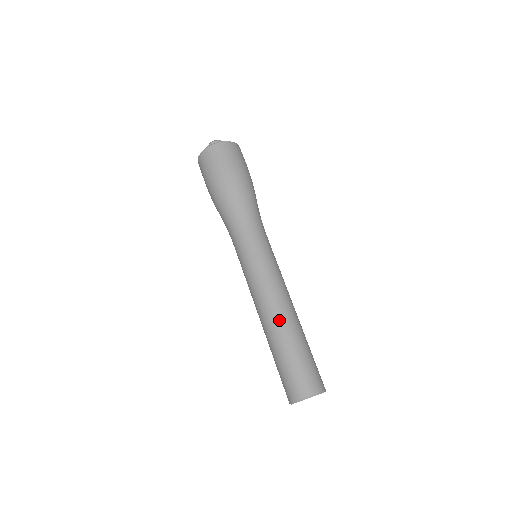
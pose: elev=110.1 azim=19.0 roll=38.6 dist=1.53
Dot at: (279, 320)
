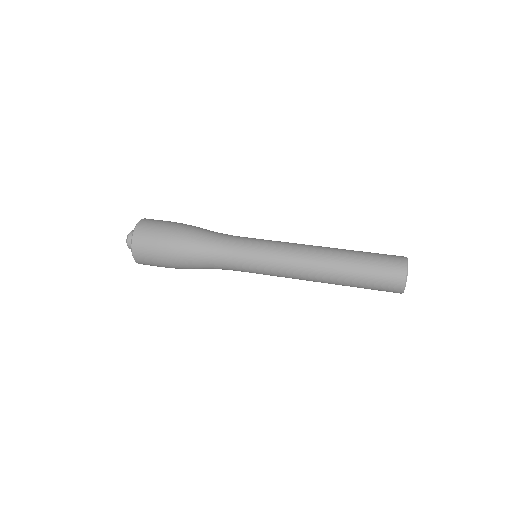
Dot at: (329, 249)
